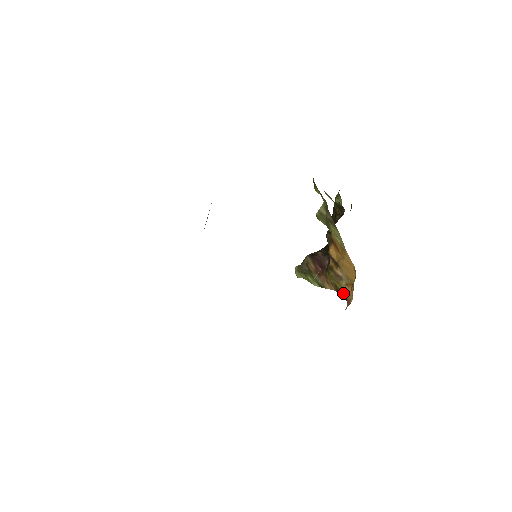
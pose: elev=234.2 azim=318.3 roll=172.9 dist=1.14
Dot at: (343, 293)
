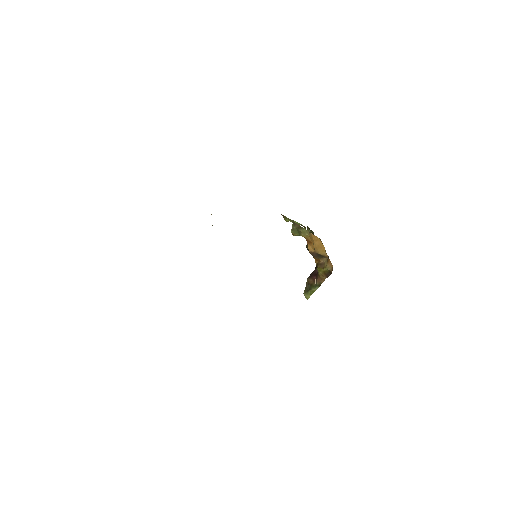
Dot at: (328, 271)
